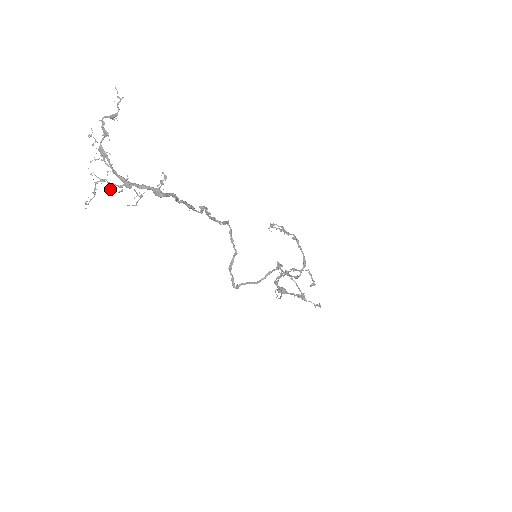
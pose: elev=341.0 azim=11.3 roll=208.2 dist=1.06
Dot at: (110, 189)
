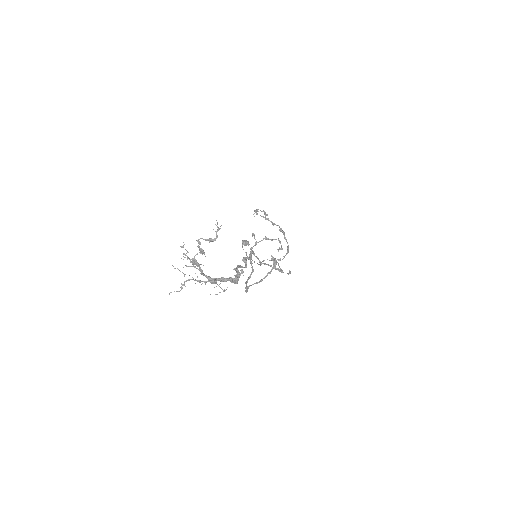
Dot at: occluded
